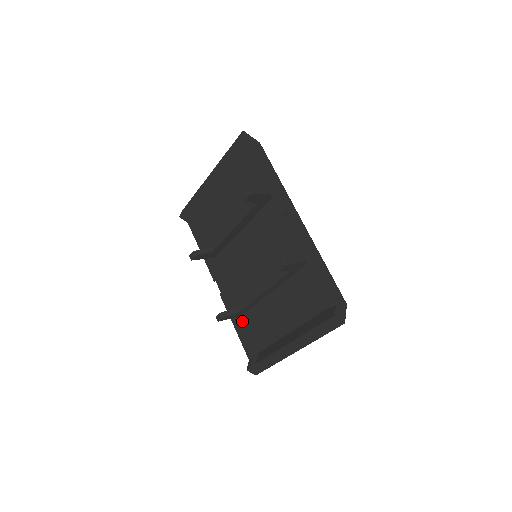
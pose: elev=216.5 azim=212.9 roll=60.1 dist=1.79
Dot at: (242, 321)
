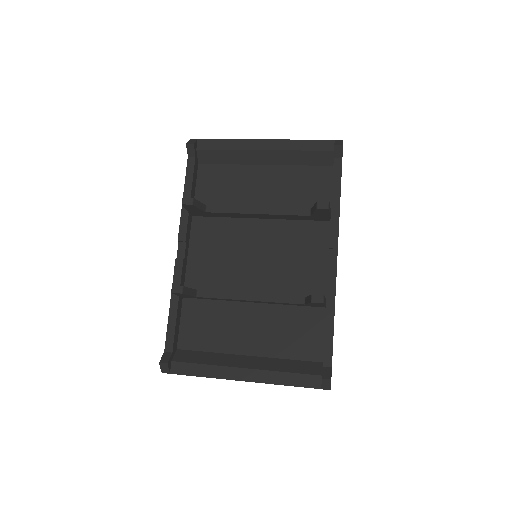
Dot at: (181, 304)
